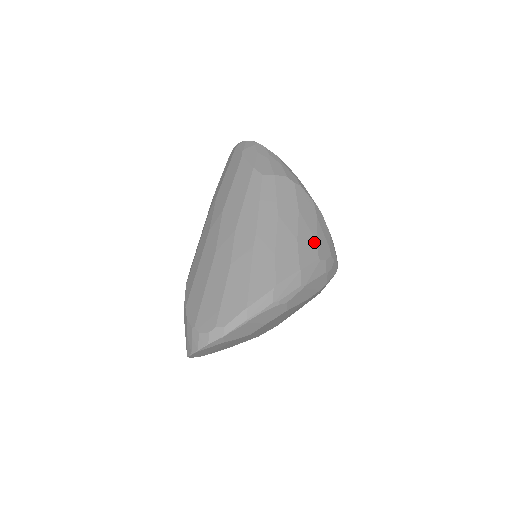
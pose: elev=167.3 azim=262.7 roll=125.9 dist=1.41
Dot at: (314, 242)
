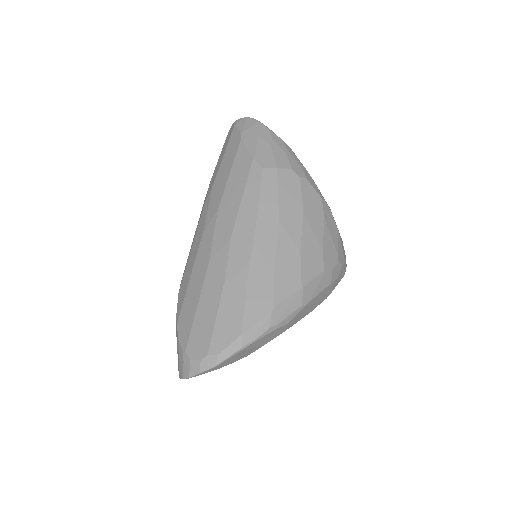
Dot at: (319, 250)
